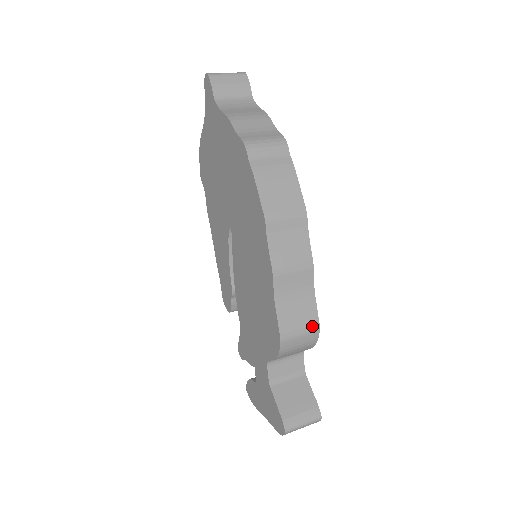
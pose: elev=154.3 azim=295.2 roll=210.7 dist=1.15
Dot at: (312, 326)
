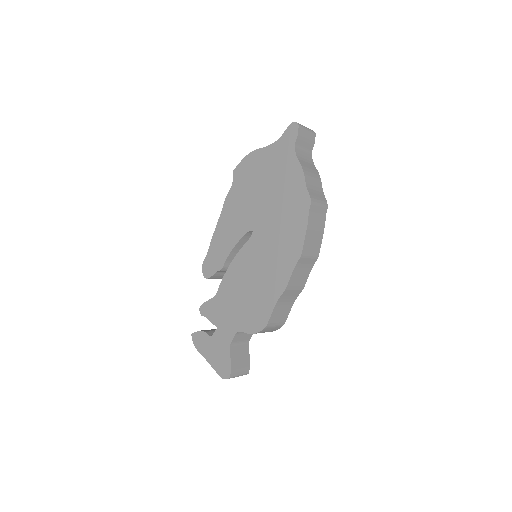
Dot at: (282, 322)
